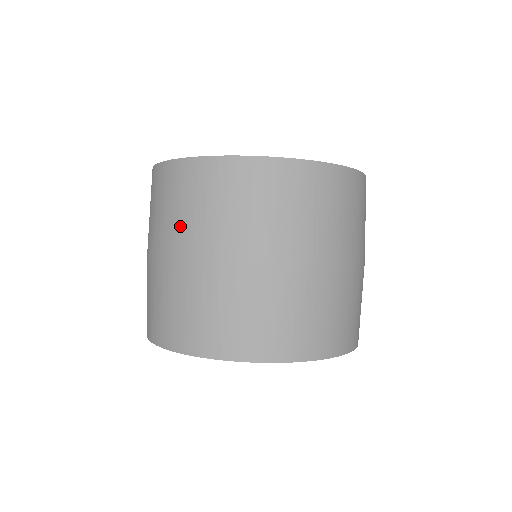
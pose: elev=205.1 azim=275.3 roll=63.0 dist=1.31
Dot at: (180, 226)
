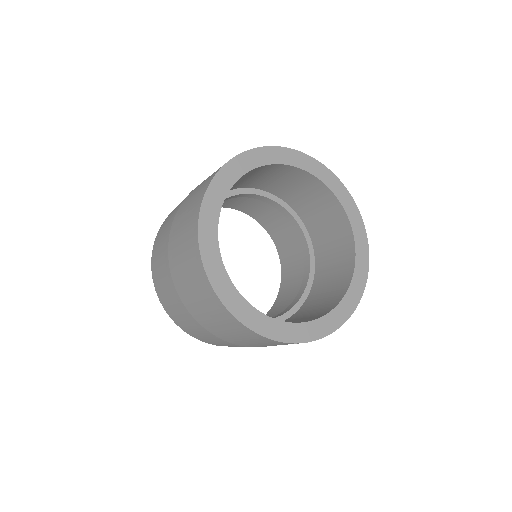
Dot at: (221, 331)
